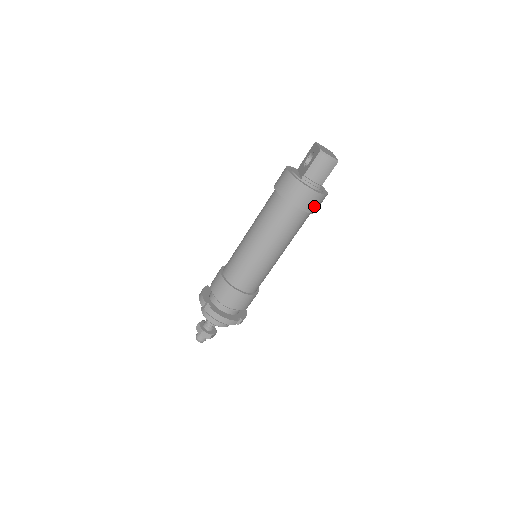
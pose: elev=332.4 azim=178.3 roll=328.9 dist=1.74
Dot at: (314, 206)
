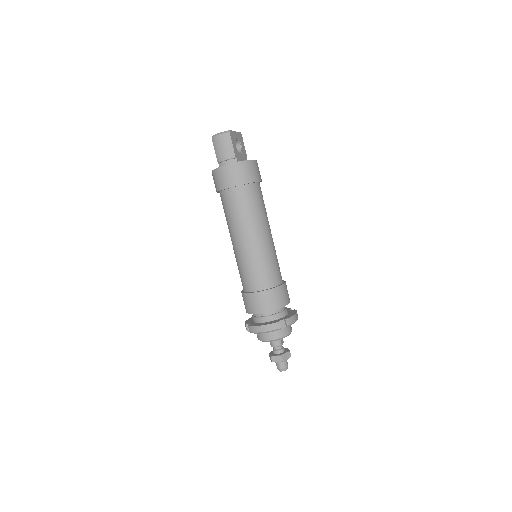
Dot at: (243, 176)
